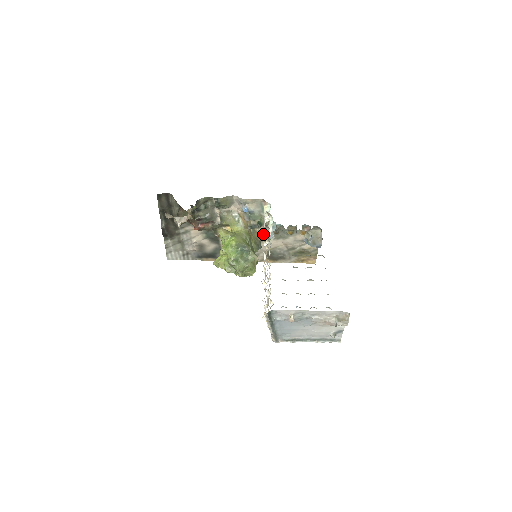
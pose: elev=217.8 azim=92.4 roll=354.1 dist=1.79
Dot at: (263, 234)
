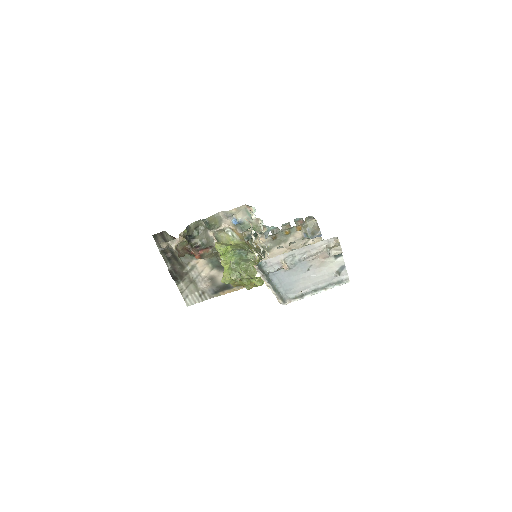
Dot at: (263, 244)
